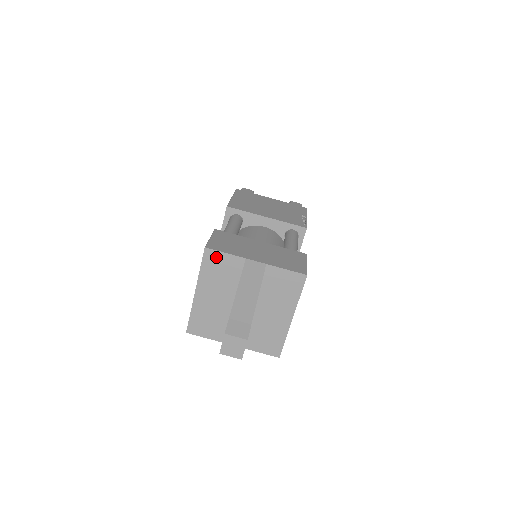
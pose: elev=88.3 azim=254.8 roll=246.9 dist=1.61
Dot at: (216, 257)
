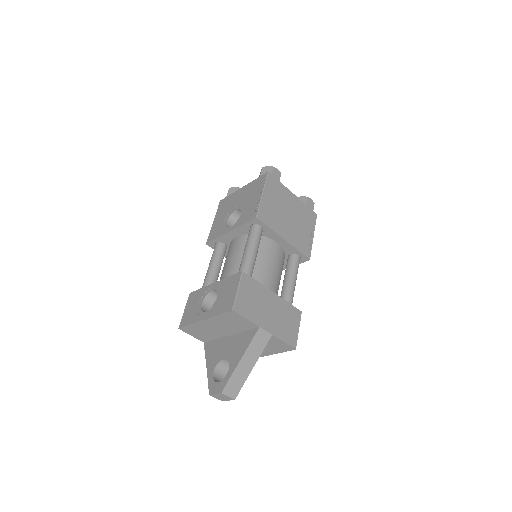
Dot at: (237, 317)
